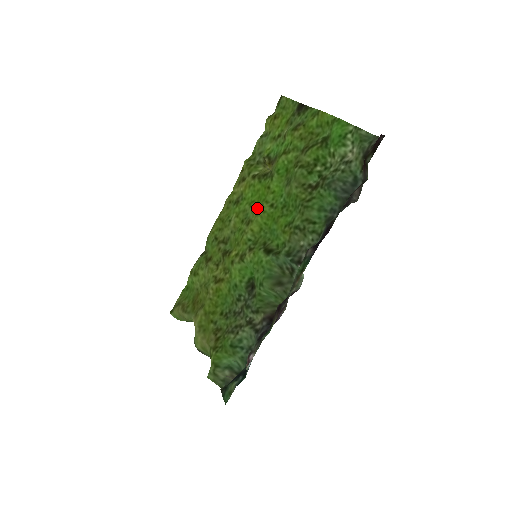
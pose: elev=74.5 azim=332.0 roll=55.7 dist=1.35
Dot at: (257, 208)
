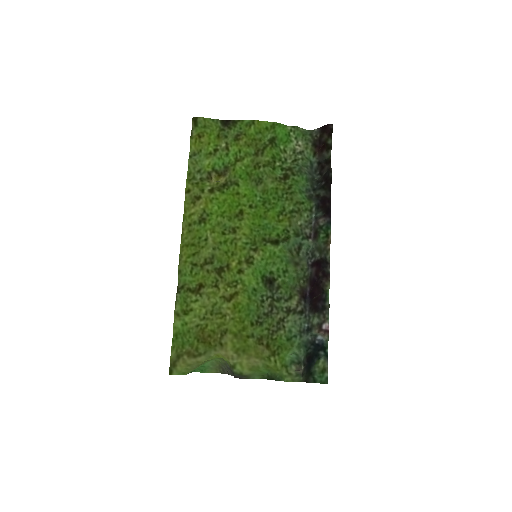
Dot at: (234, 215)
